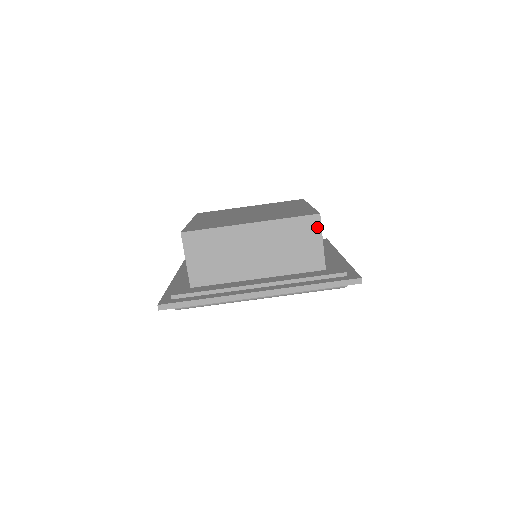
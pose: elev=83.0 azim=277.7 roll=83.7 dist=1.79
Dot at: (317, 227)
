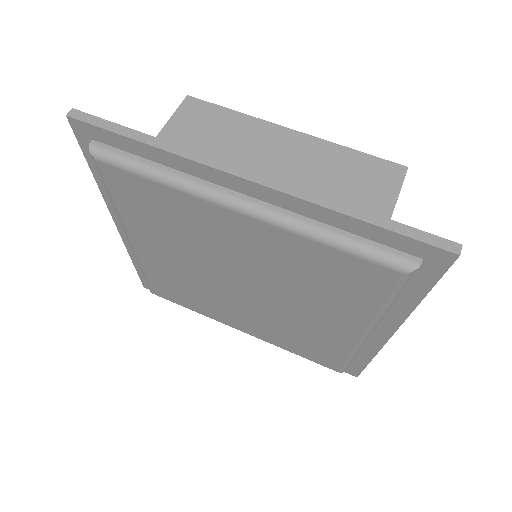
Dot at: (395, 181)
